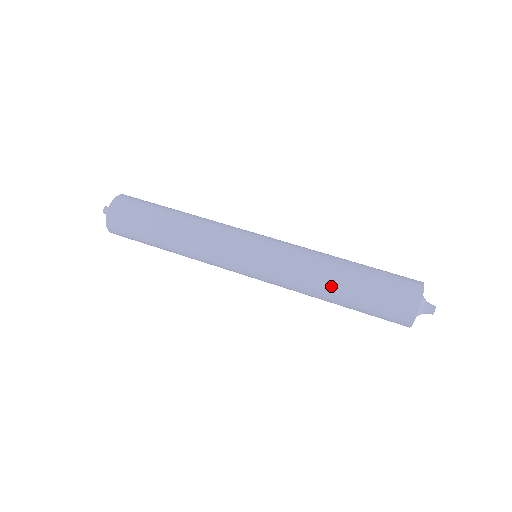
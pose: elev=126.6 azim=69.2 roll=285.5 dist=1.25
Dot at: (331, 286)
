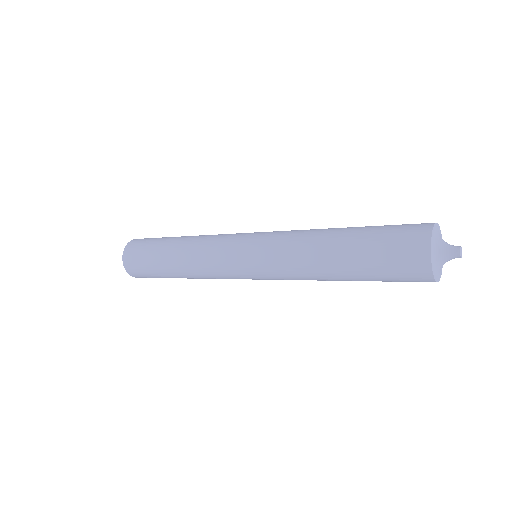
Dot at: (326, 251)
